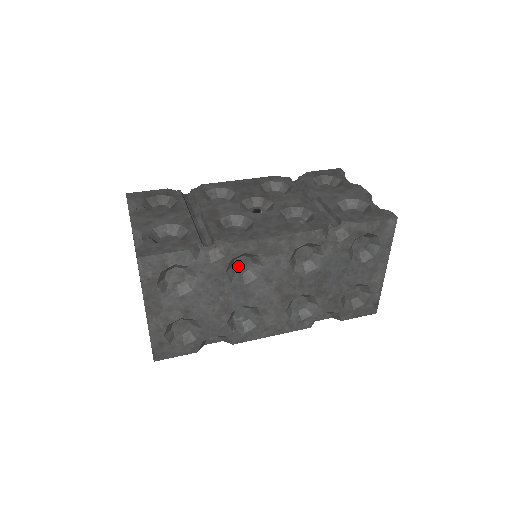
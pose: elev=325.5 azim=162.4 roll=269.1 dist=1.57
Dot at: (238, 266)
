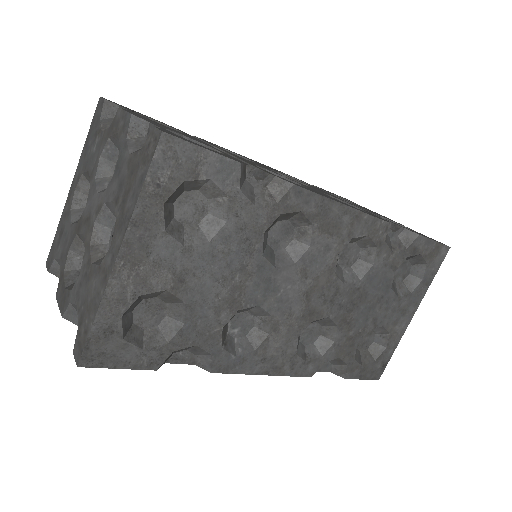
Dot at: (275, 235)
